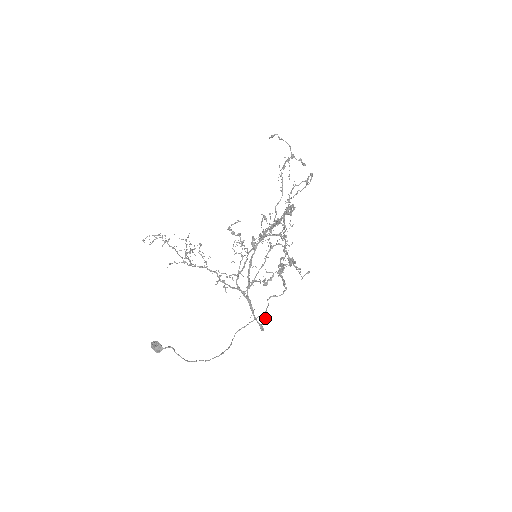
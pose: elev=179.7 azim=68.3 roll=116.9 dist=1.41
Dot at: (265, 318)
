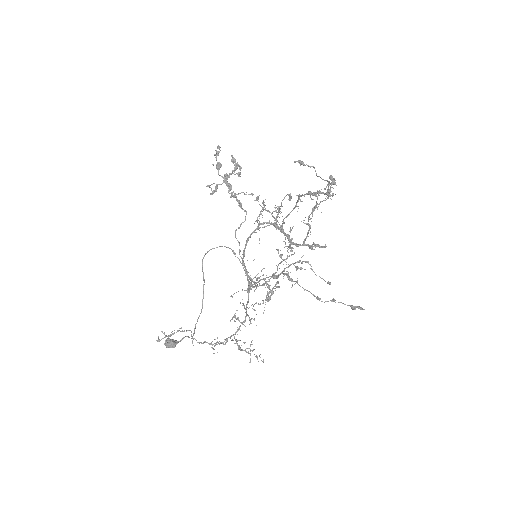
Dot at: occluded
